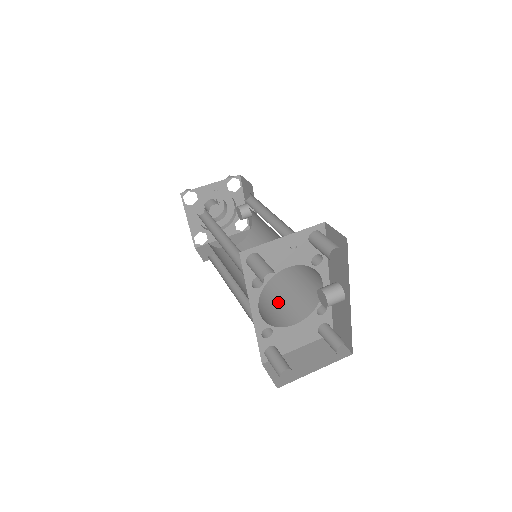
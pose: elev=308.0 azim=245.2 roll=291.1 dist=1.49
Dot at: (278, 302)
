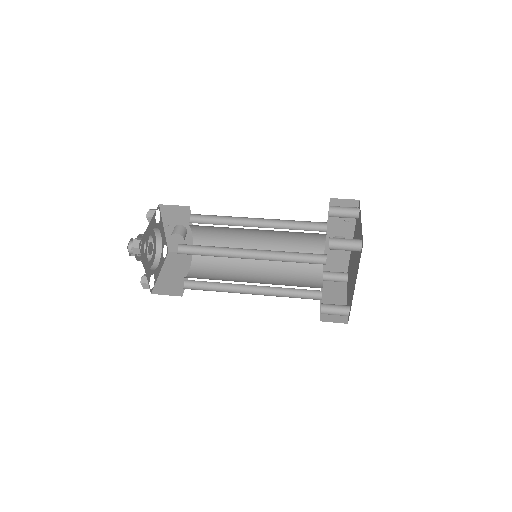
Dot at: (292, 278)
